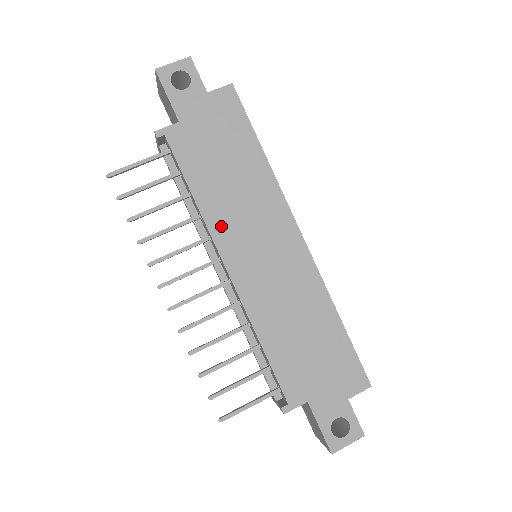
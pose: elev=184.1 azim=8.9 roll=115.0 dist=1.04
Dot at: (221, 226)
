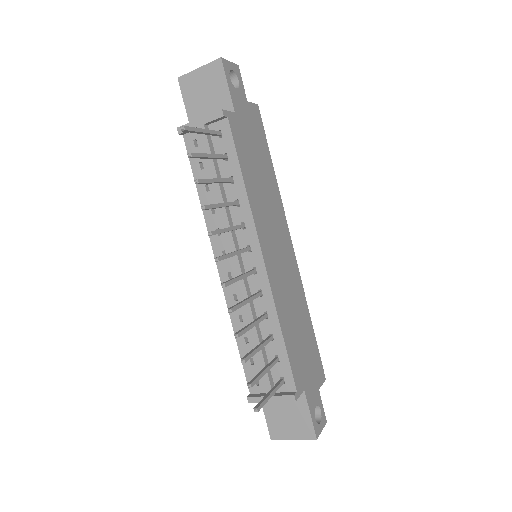
Dot at: (259, 217)
